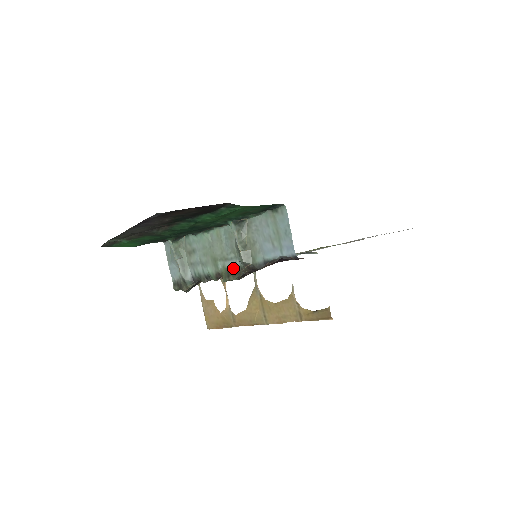
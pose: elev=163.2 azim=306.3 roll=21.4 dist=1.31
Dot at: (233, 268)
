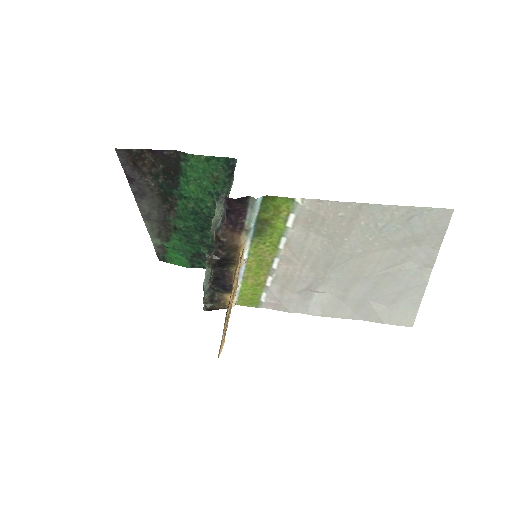
Dot at: occluded
